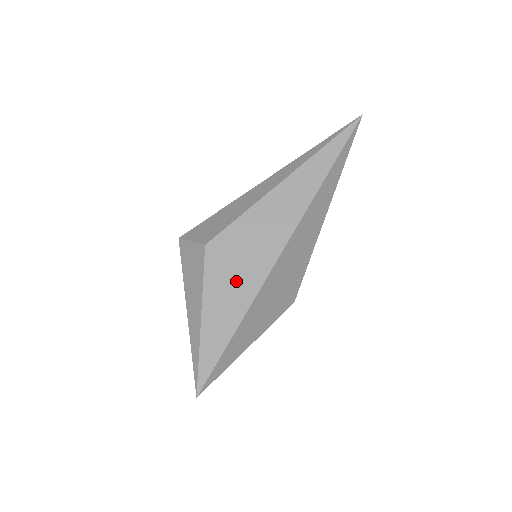
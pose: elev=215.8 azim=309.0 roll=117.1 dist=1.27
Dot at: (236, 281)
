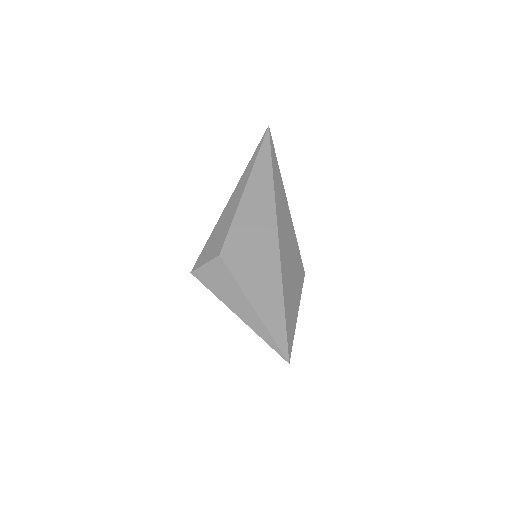
Dot at: (259, 266)
